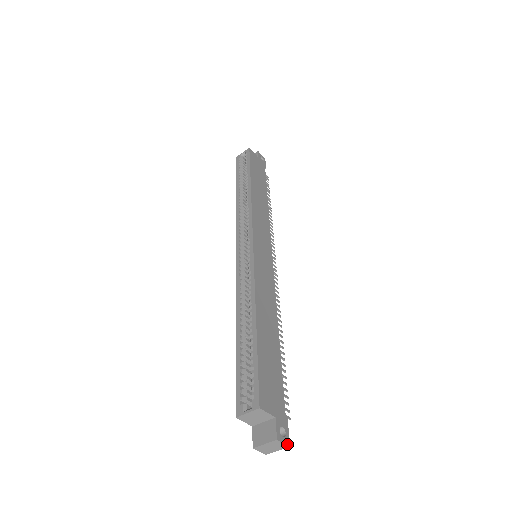
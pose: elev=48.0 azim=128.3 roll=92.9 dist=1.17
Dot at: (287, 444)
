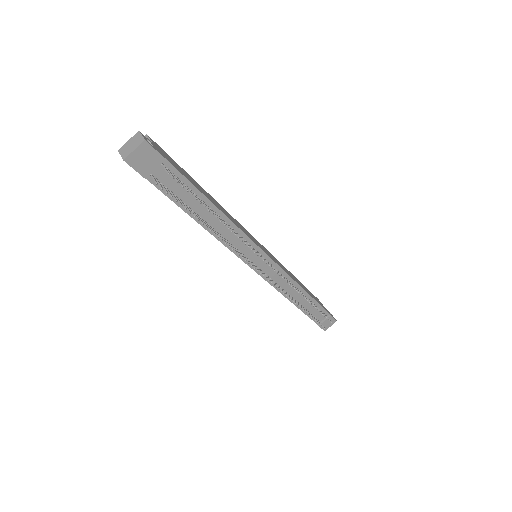
Dot at: (144, 138)
